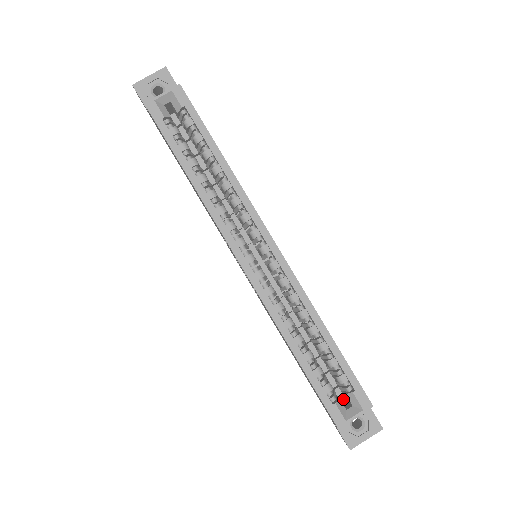
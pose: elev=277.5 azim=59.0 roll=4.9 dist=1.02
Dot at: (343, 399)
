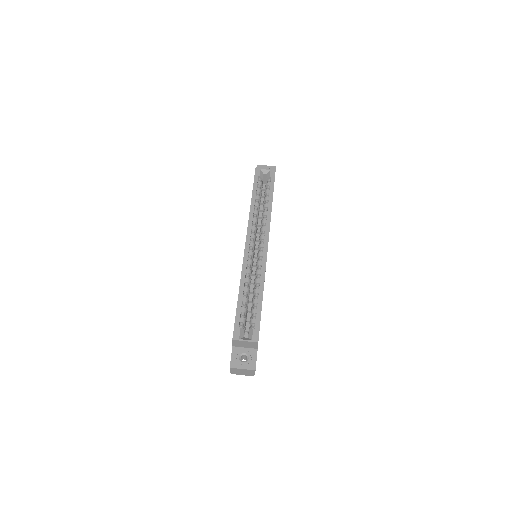
Dot at: occluded
